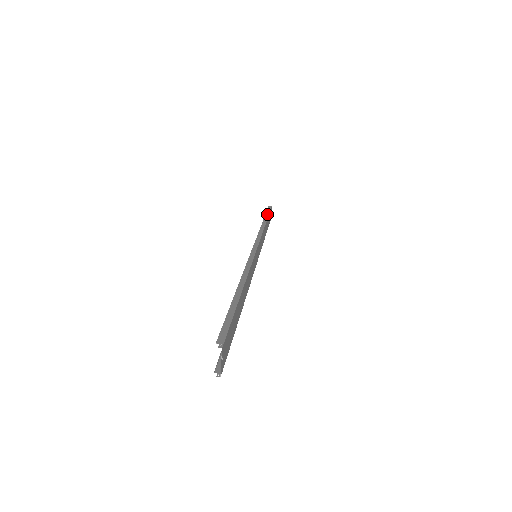
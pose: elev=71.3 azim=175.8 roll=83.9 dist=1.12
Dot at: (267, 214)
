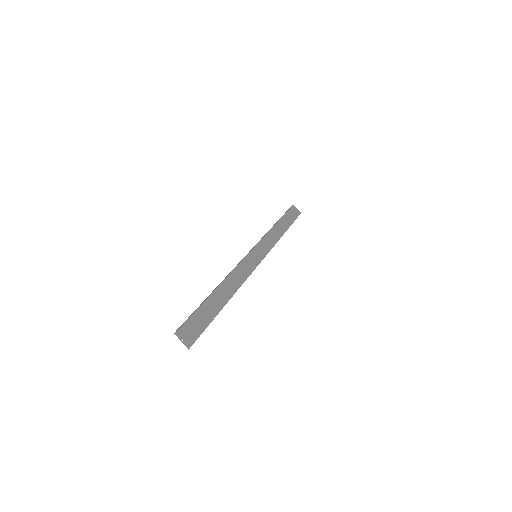
Dot at: (282, 216)
